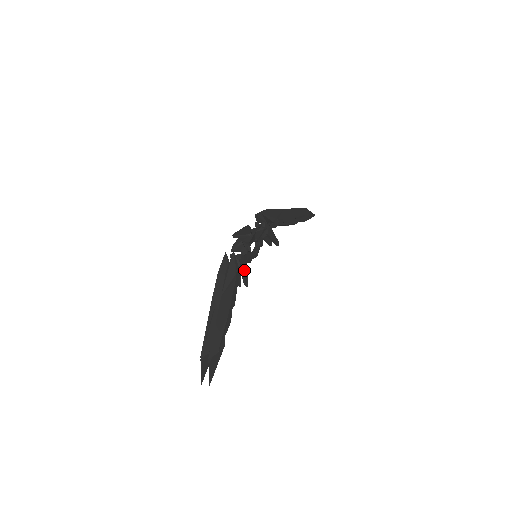
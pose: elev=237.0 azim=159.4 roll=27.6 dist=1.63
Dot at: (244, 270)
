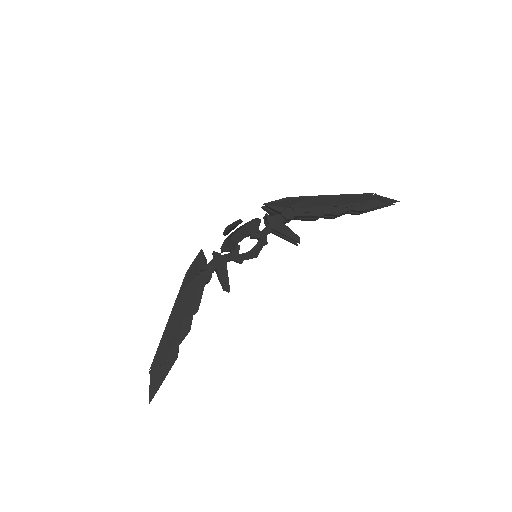
Dot at: (221, 271)
